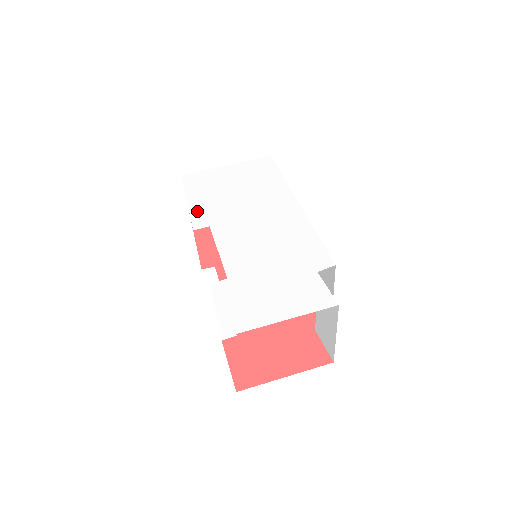
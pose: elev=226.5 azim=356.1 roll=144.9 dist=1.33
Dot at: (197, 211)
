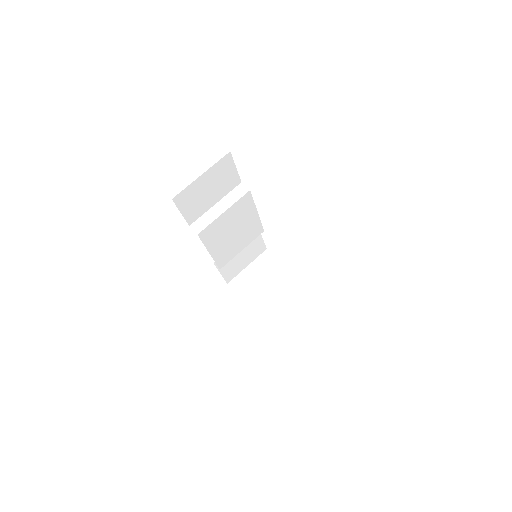
Dot at: occluded
